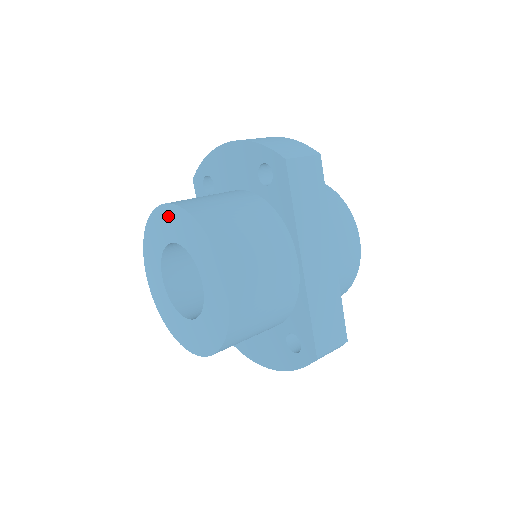
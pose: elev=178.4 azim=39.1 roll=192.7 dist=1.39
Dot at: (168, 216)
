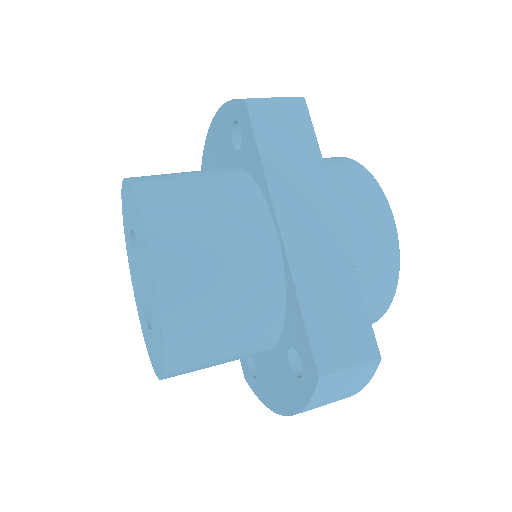
Dot at: (124, 200)
